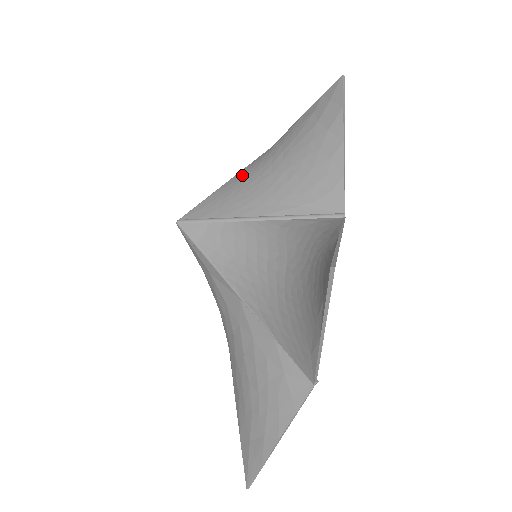
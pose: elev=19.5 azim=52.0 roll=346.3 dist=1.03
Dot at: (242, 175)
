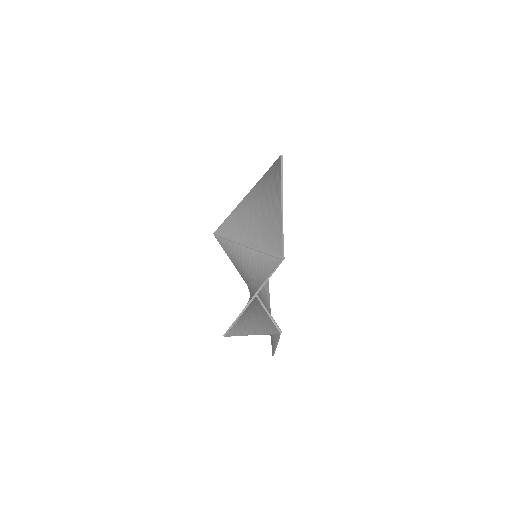
Dot at: (246, 201)
